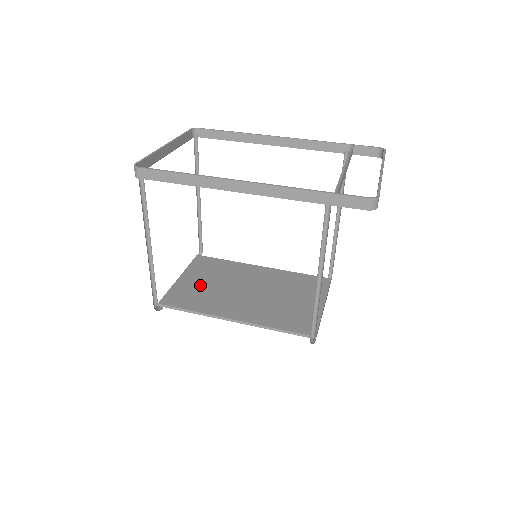
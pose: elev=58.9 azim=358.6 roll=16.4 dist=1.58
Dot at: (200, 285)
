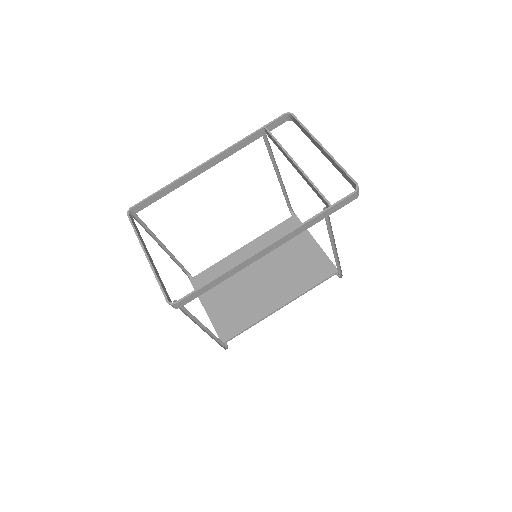
Dot at: (227, 303)
